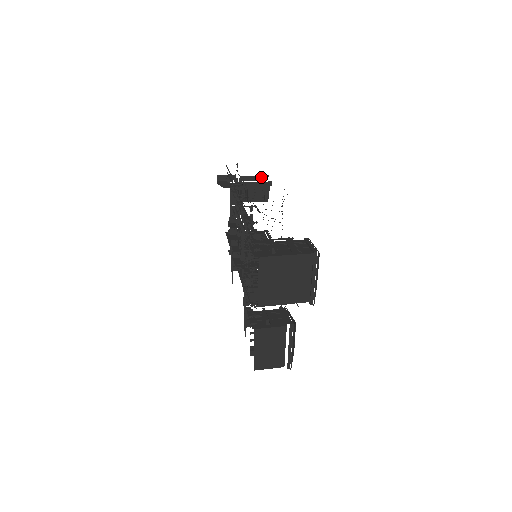
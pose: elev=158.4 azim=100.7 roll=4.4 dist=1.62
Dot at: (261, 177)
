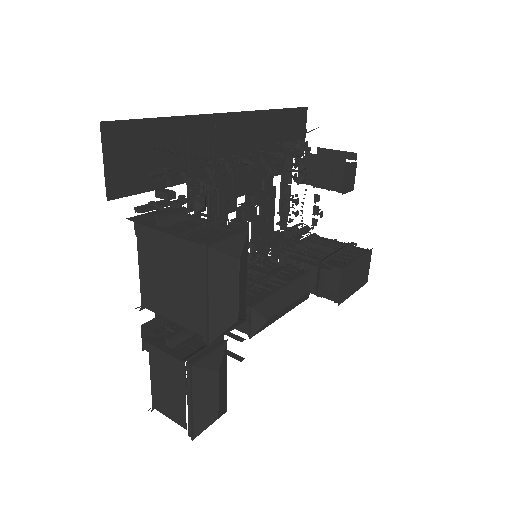
Dot at: (346, 154)
